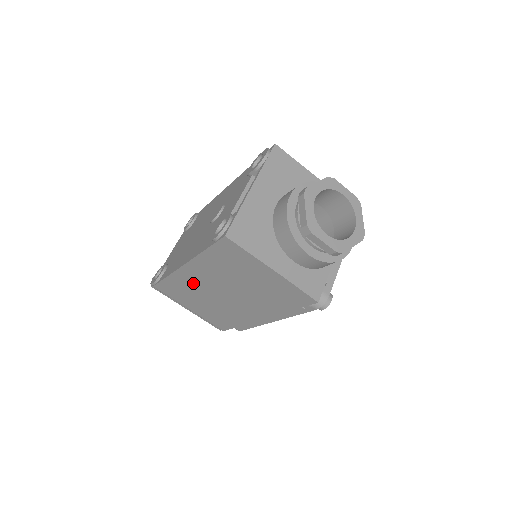
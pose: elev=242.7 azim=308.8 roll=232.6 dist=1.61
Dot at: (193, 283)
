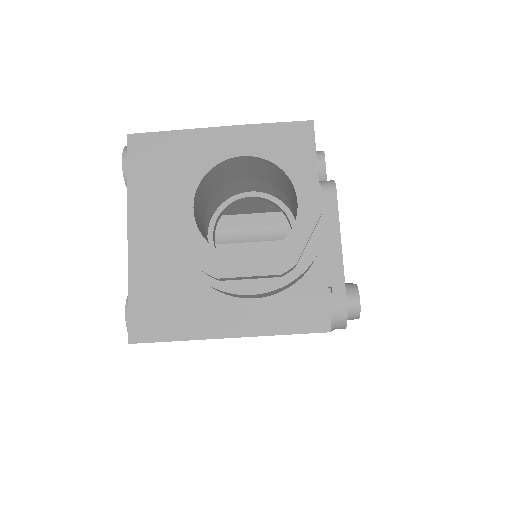
Dot at: occluded
